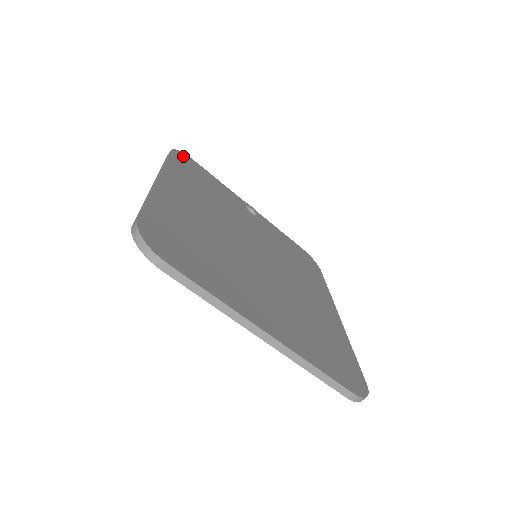
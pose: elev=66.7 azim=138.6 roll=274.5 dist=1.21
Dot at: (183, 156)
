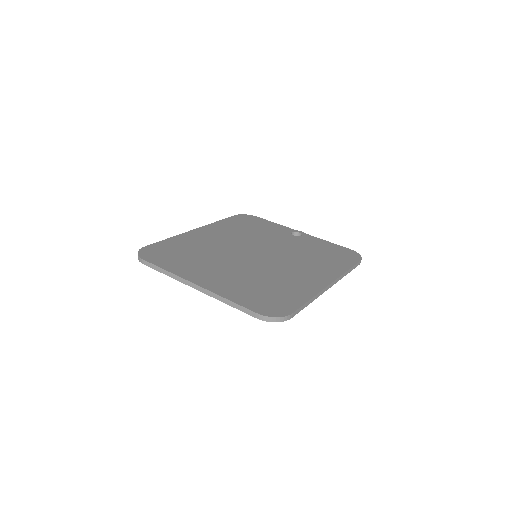
Dot at: (245, 216)
